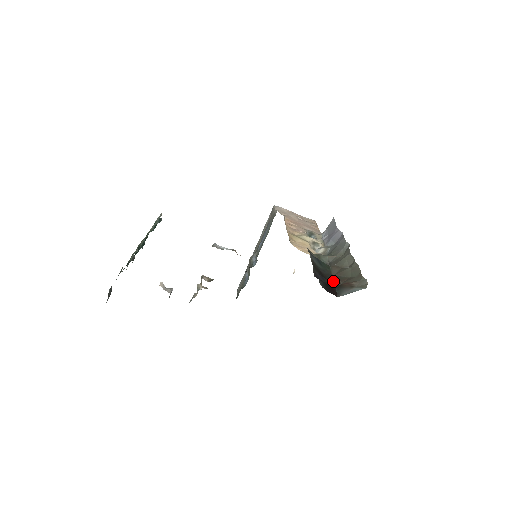
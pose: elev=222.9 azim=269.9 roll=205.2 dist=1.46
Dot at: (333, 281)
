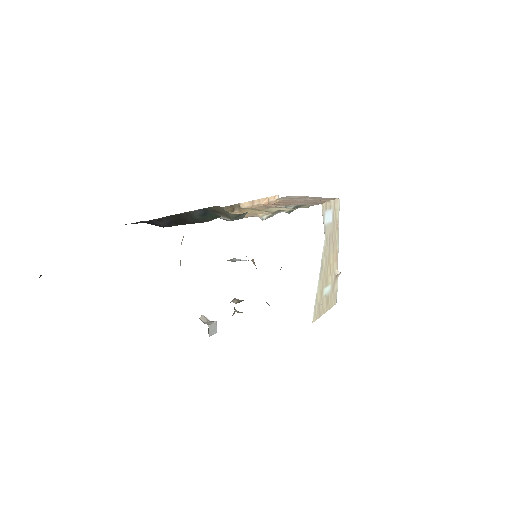
Dot at: occluded
